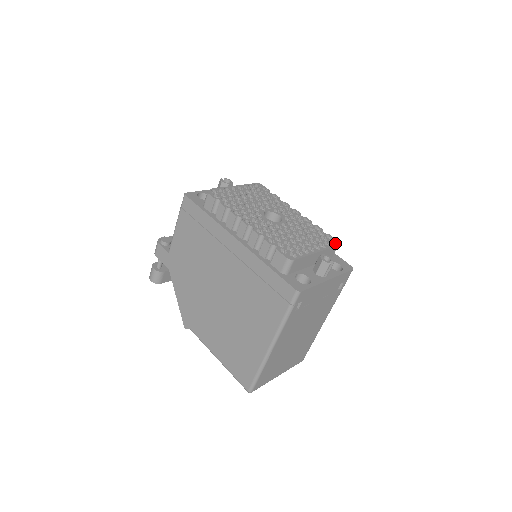
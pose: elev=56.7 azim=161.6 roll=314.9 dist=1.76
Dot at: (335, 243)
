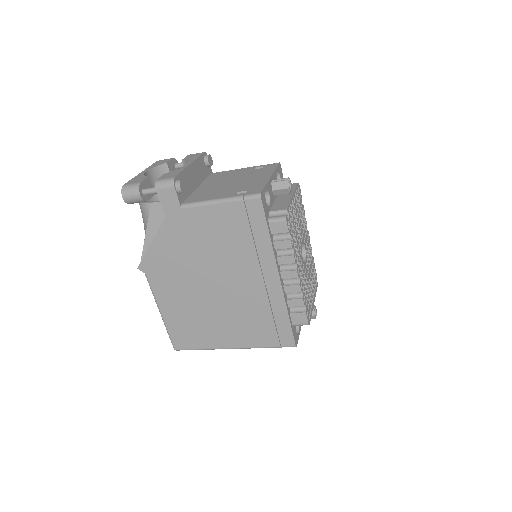
Dot at: (317, 283)
